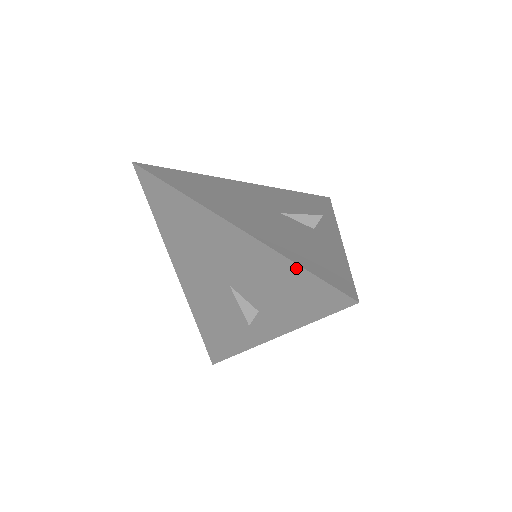
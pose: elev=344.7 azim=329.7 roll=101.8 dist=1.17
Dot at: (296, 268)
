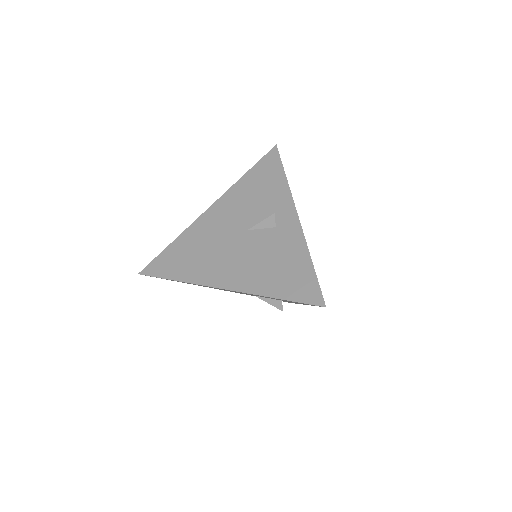
Dot at: occluded
